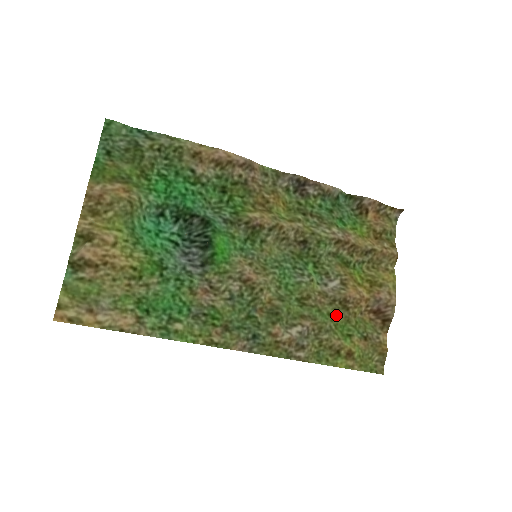
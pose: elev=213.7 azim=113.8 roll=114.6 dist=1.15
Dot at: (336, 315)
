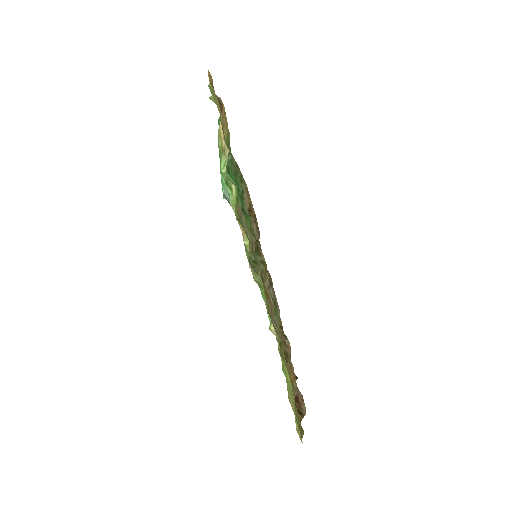
Dot at: occluded
